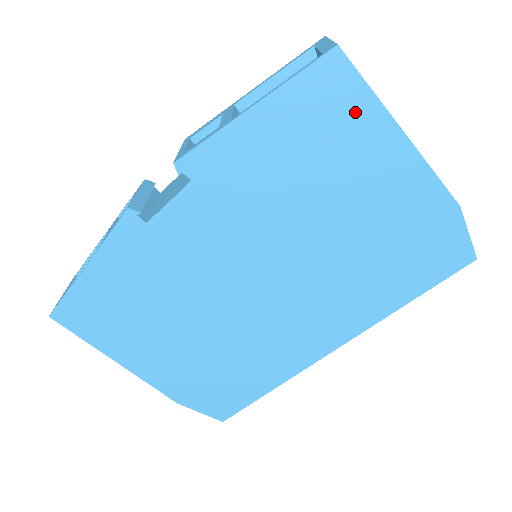
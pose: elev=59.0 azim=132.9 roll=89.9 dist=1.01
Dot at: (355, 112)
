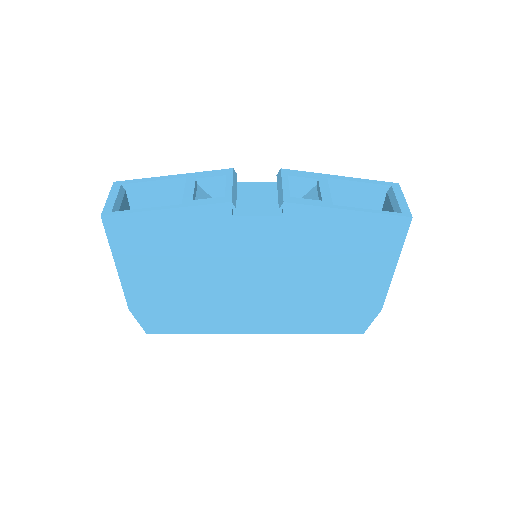
Dot at: (388, 246)
